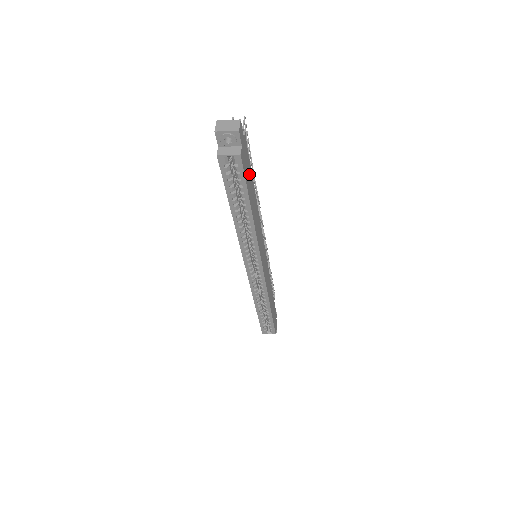
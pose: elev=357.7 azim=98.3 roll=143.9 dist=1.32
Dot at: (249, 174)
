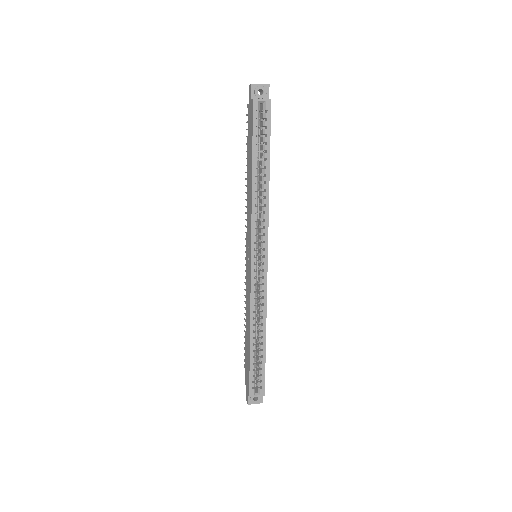
Dot at: occluded
